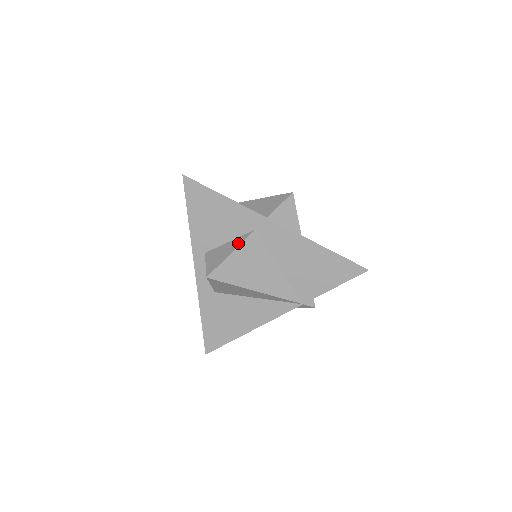
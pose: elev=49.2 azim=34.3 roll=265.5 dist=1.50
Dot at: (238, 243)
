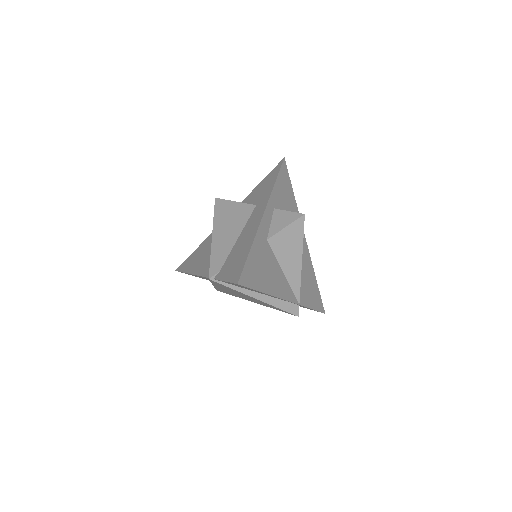
Dot at: occluded
